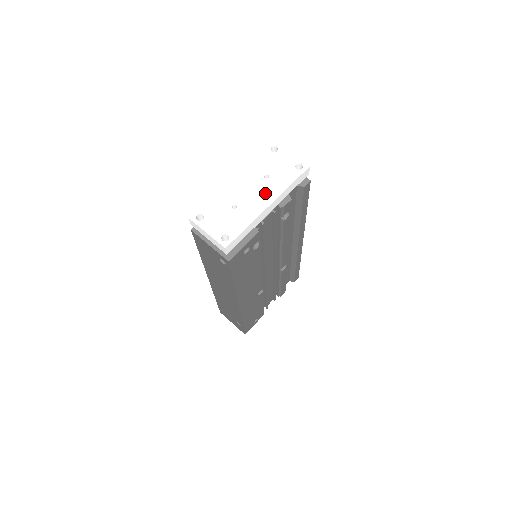
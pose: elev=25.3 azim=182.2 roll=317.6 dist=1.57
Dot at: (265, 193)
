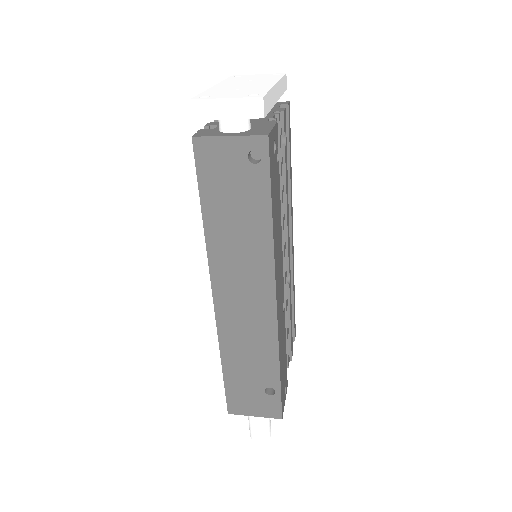
Dot at: (262, 82)
